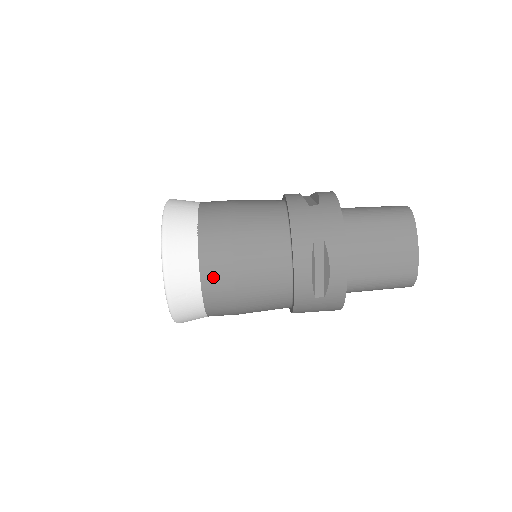
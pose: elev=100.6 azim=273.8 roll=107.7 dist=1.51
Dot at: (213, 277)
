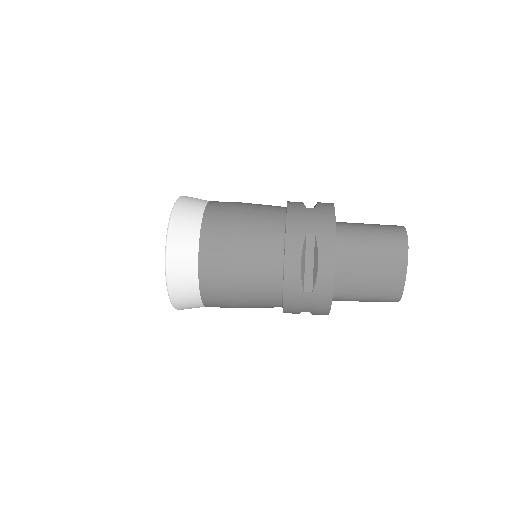
Dot at: occluded
